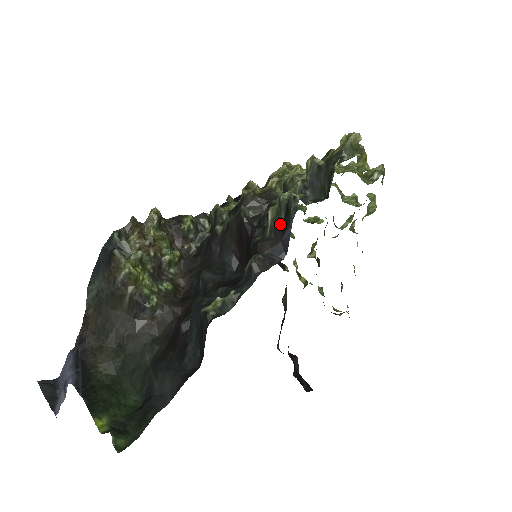
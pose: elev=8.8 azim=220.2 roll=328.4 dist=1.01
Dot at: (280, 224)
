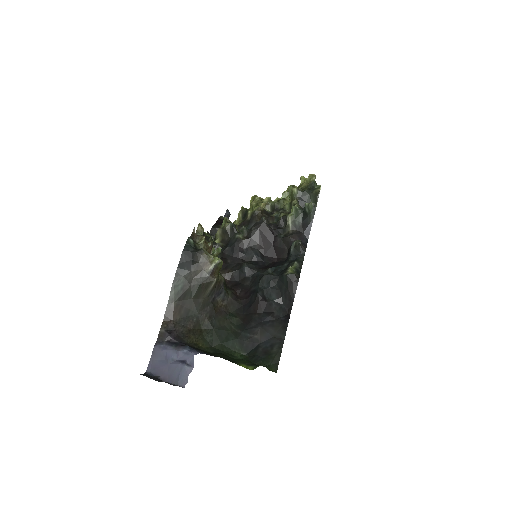
Dot at: (299, 223)
